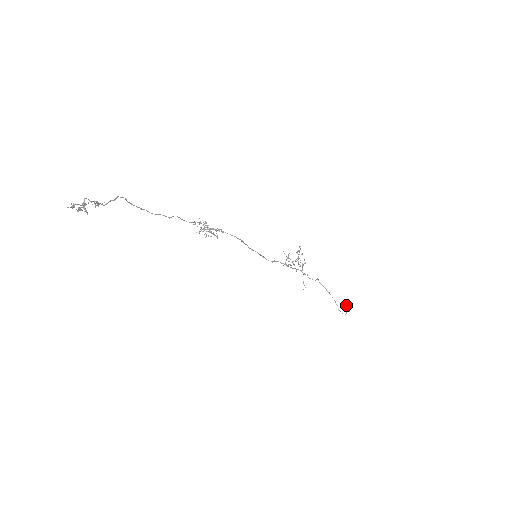
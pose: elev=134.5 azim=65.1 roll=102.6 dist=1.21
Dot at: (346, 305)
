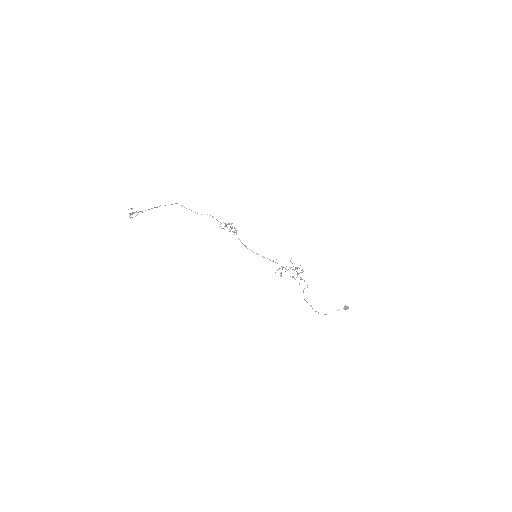
Dot at: (344, 308)
